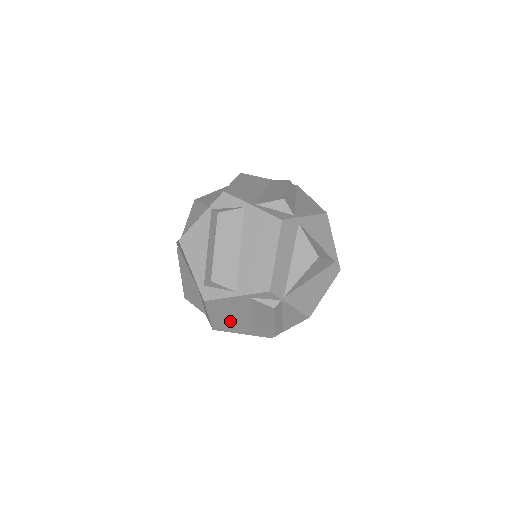
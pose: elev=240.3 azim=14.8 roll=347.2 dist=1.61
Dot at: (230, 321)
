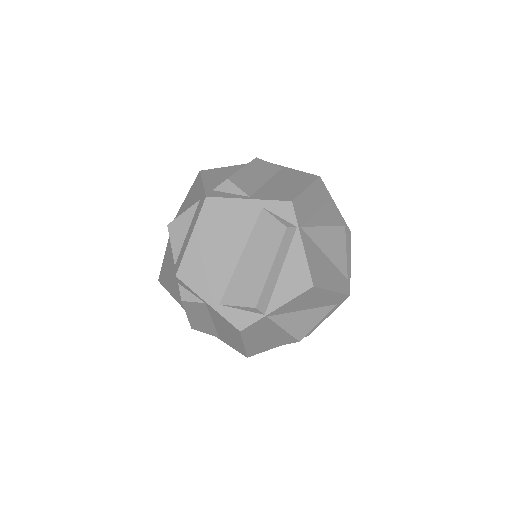
Dot at: (210, 260)
